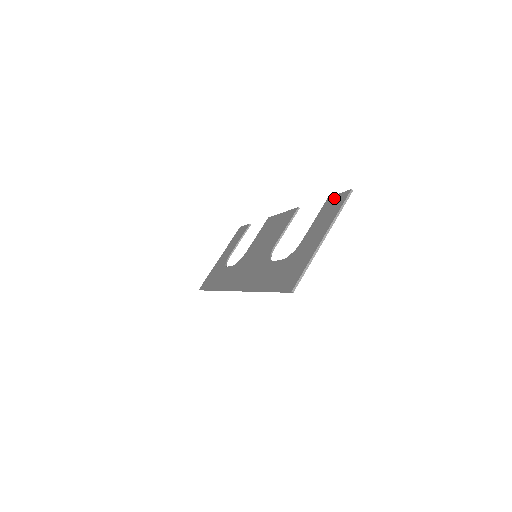
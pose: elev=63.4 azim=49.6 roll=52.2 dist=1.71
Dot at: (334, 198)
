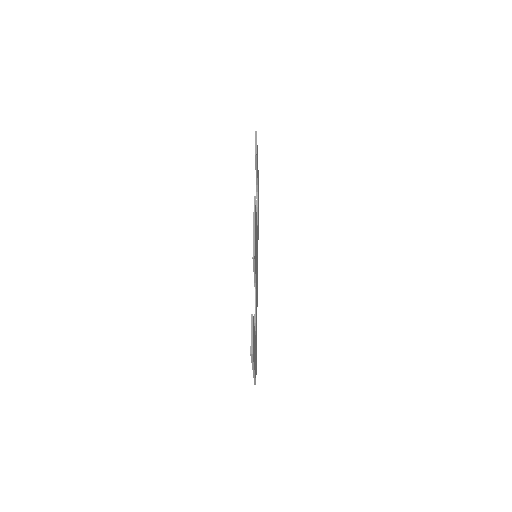
Dot at: occluded
